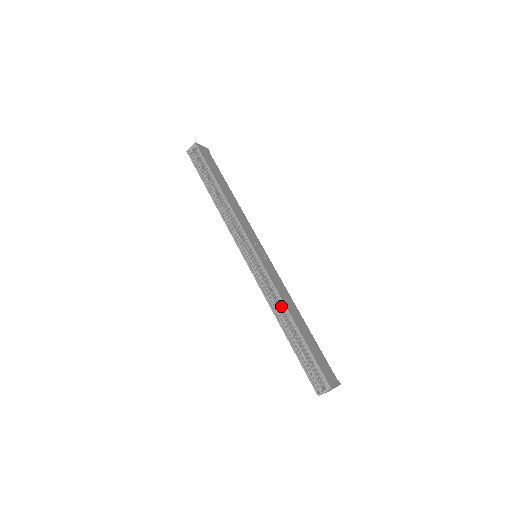
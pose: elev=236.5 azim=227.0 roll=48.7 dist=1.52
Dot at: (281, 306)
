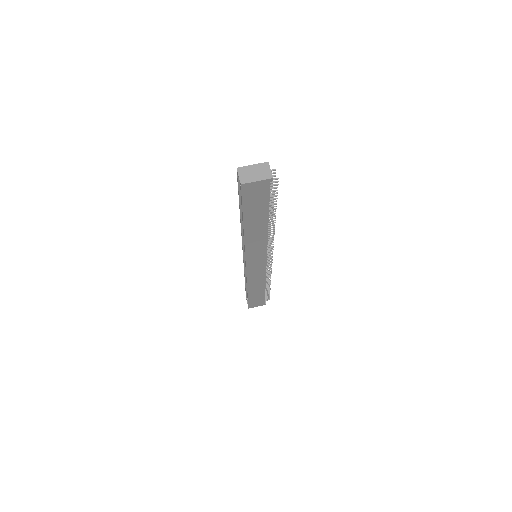
Dot at: occluded
